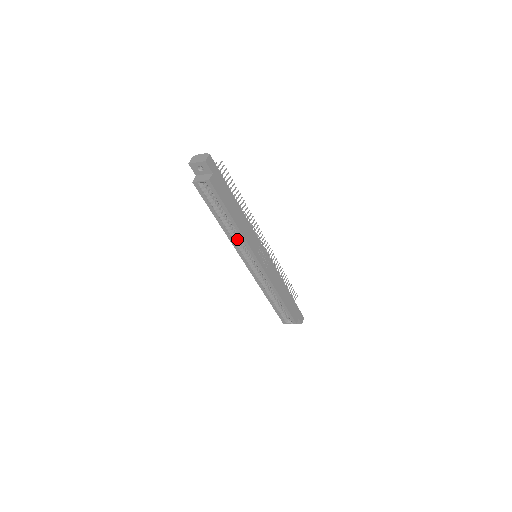
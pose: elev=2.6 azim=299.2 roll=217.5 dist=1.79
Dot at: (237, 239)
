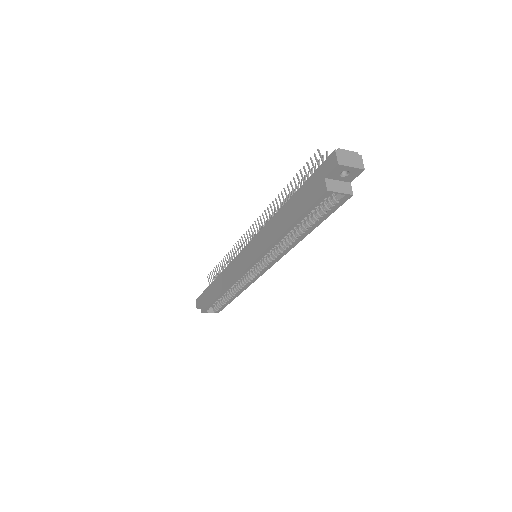
Dot at: occluded
